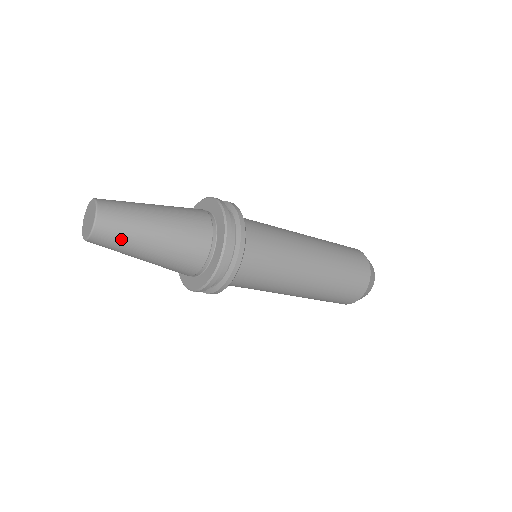
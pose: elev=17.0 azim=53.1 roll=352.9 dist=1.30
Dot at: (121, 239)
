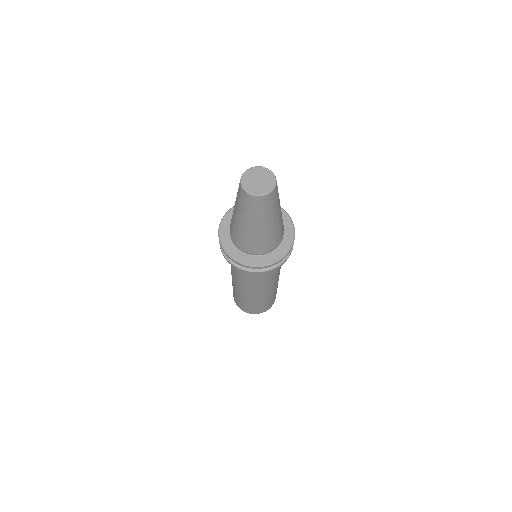
Dot at: (271, 207)
